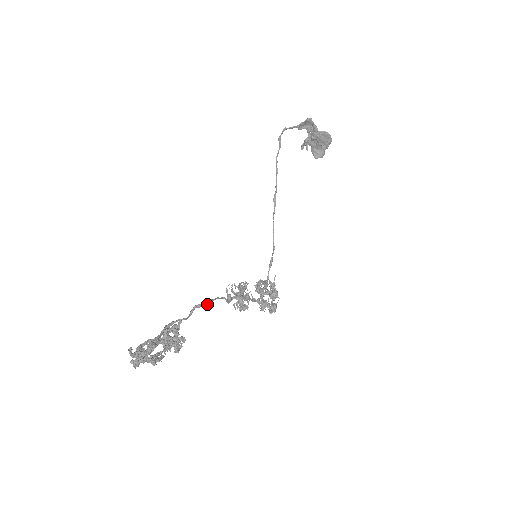
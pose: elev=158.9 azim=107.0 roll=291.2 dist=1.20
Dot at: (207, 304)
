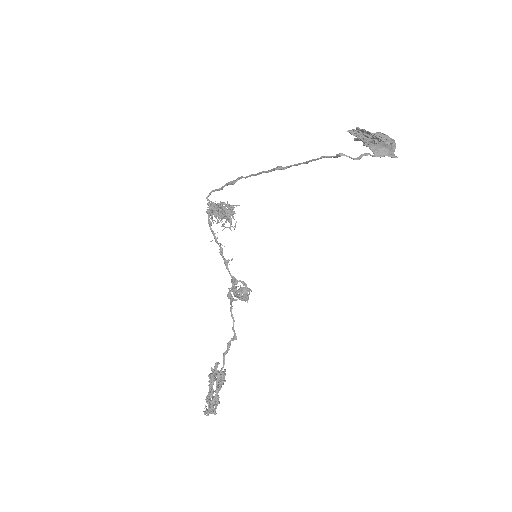
Dot at: occluded
